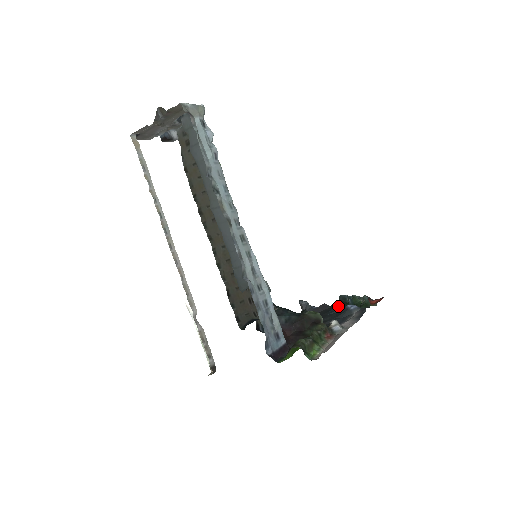
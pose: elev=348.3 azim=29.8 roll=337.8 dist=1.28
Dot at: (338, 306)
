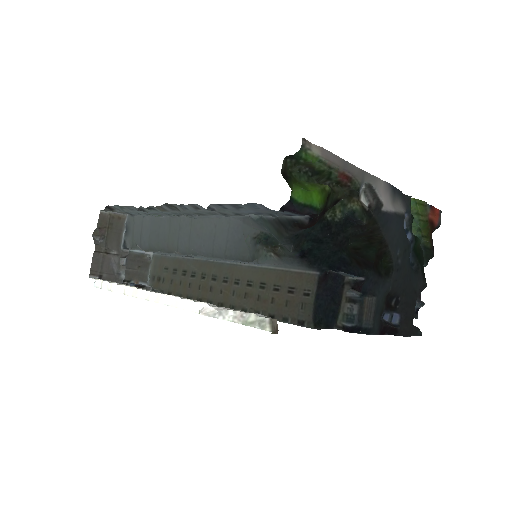
Dot at: occluded
